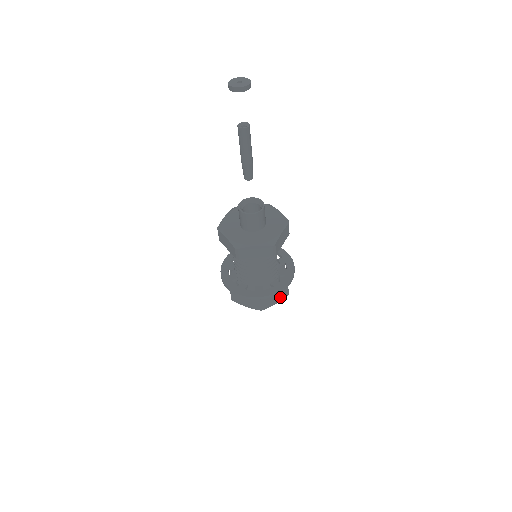
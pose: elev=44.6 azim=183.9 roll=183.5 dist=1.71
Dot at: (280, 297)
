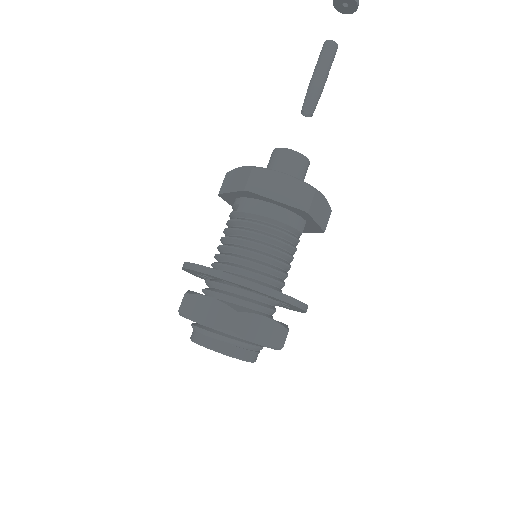
Dot at: (270, 335)
